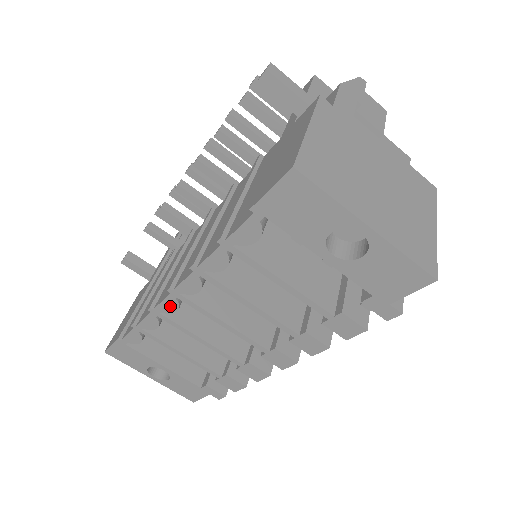
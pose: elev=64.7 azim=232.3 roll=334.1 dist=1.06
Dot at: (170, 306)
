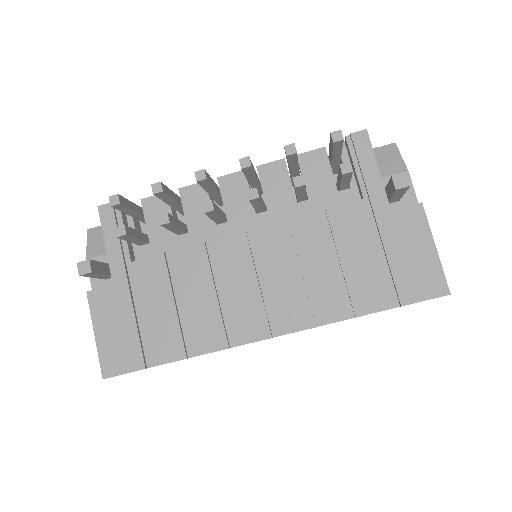
Dot at: occluded
